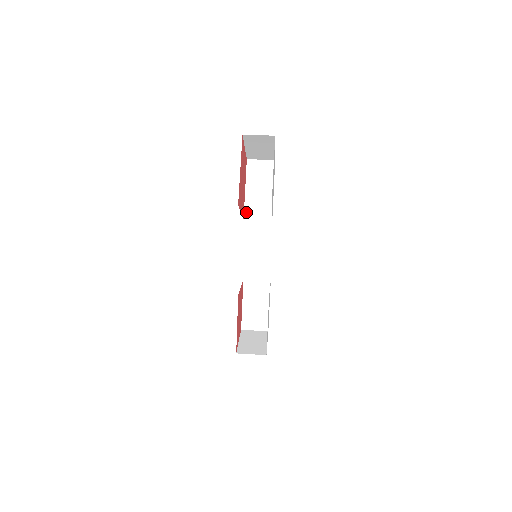
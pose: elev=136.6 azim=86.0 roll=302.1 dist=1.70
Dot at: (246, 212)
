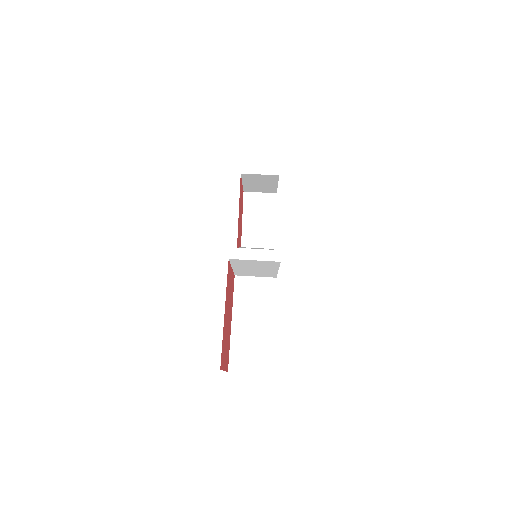
Dot at: (237, 274)
